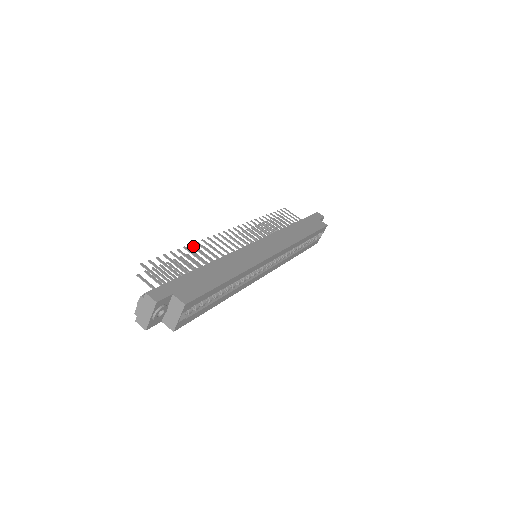
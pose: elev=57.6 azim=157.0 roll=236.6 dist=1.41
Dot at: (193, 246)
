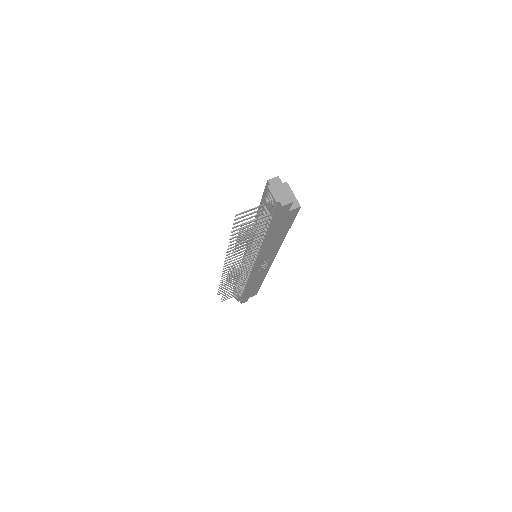
Dot at: (232, 241)
